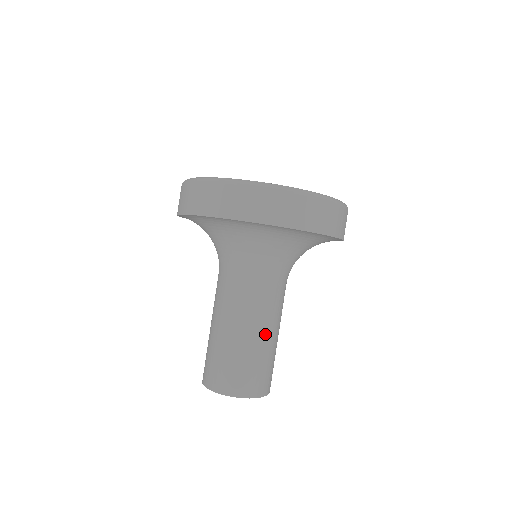
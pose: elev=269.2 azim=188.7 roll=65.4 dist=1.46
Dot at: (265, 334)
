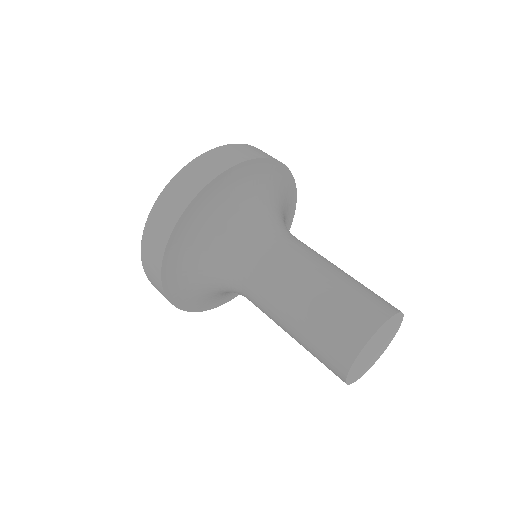
Dot at: occluded
